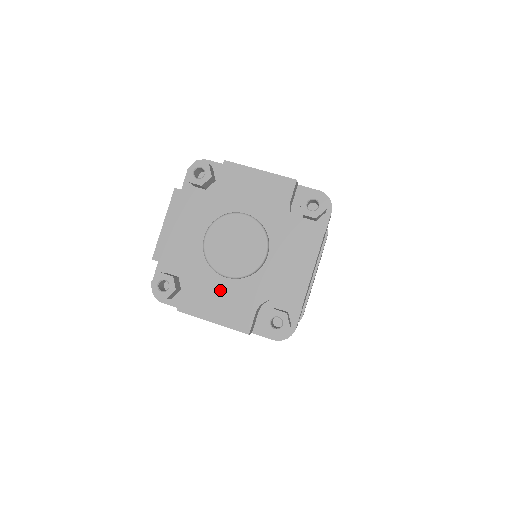
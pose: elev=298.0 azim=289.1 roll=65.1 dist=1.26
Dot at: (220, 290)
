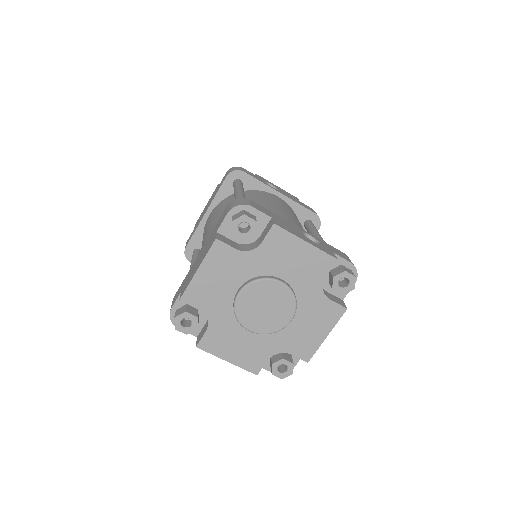
Dot at: (240, 338)
